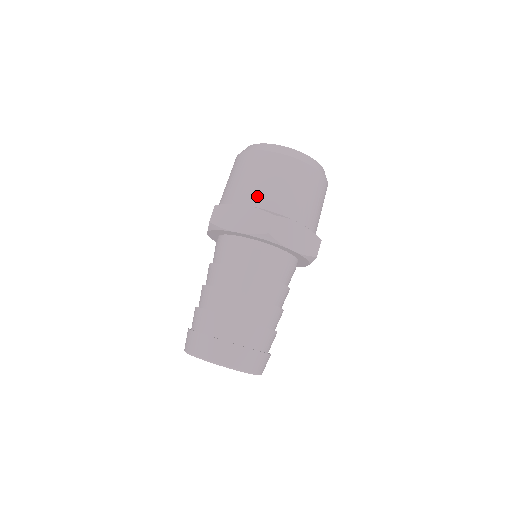
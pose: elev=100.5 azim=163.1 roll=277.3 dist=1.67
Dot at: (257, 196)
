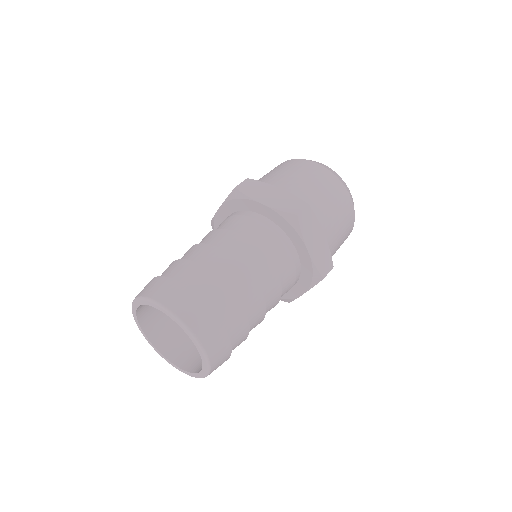
Dot at: (295, 187)
